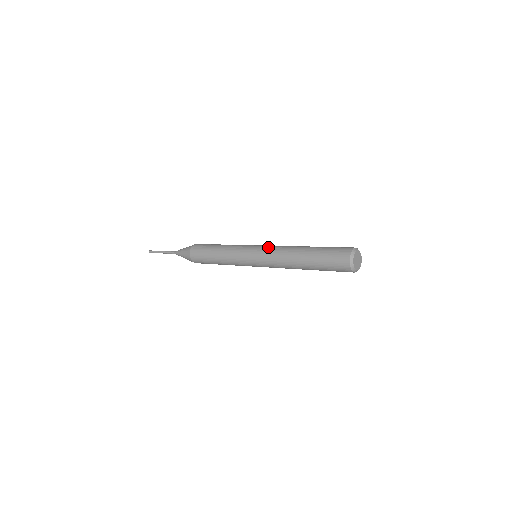
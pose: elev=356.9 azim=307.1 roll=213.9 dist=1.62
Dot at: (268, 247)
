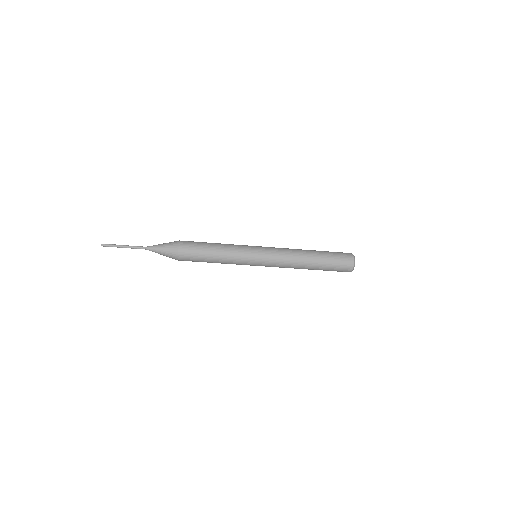
Dot at: occluded
